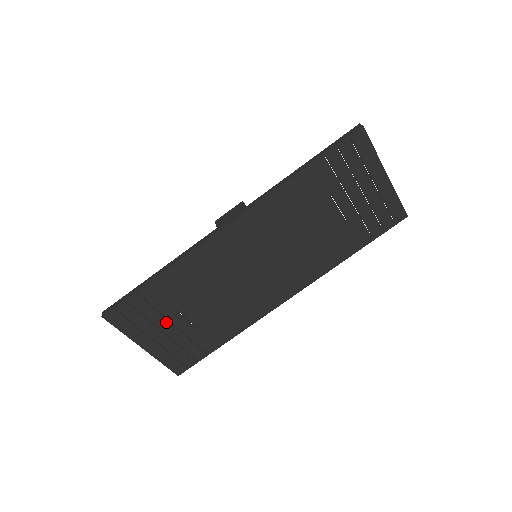
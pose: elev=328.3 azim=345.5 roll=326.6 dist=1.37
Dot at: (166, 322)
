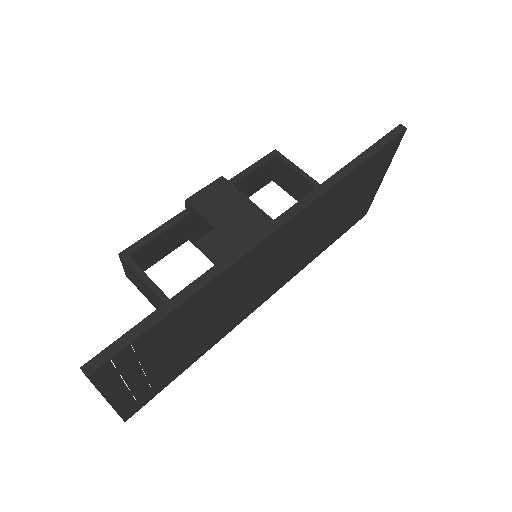
Dot at: (155, 359)
